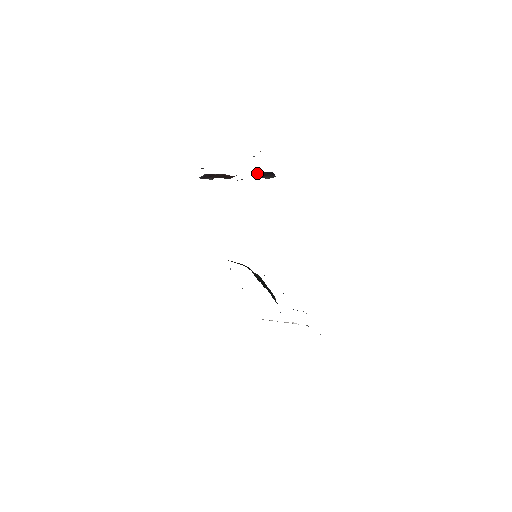
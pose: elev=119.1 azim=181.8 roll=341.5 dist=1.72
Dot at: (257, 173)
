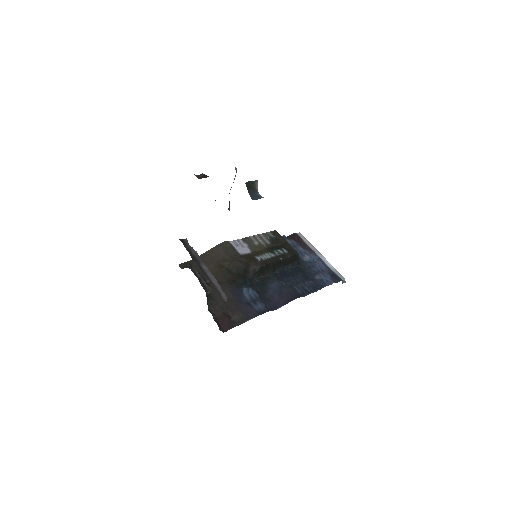
Dot at: occluded
